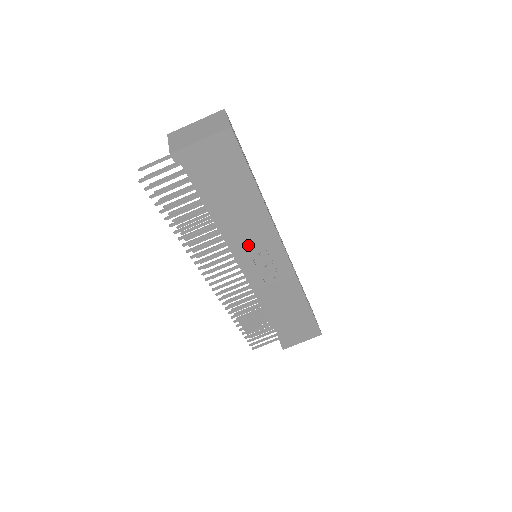
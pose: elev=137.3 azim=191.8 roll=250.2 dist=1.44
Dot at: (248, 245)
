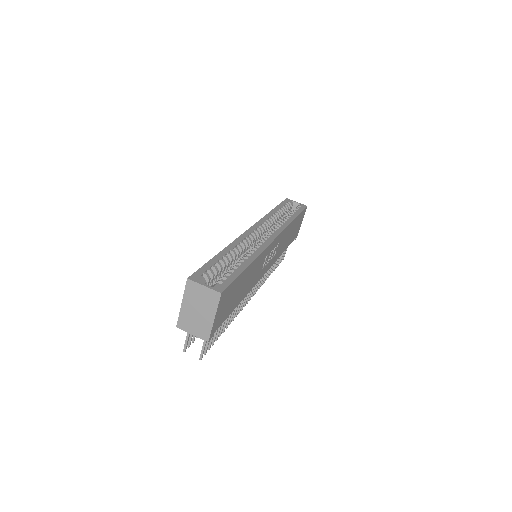
Dot at: (259, 271)
